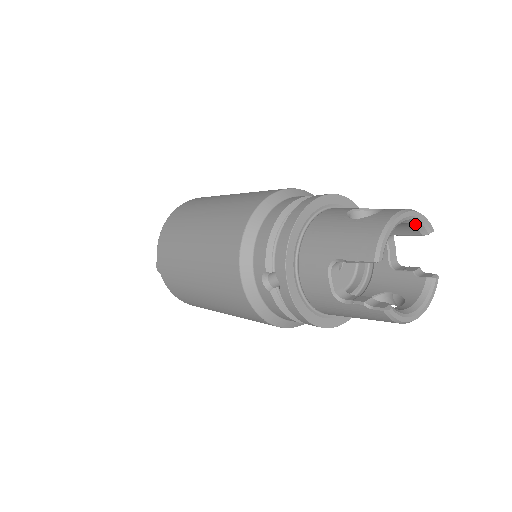
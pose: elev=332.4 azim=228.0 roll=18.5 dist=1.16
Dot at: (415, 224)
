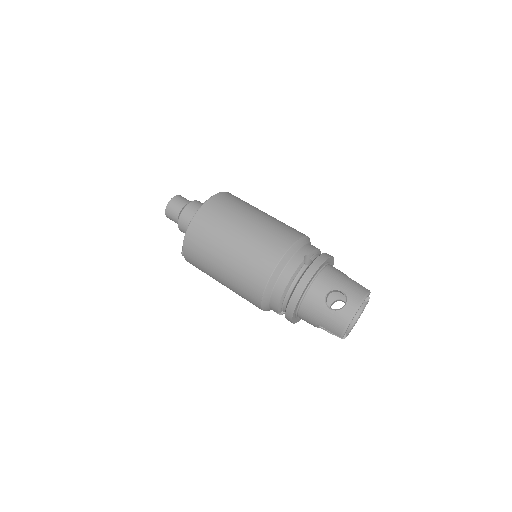
Dot at: occluded
